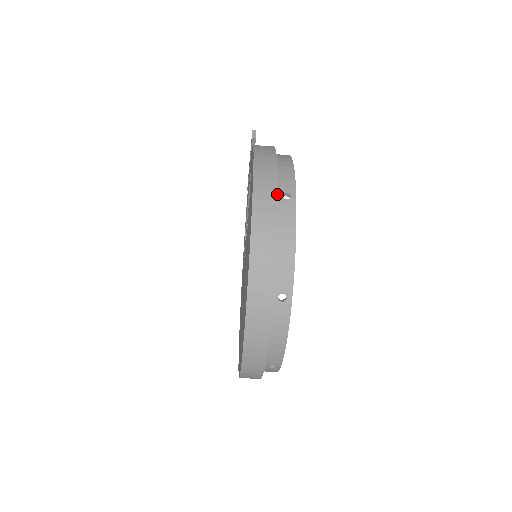
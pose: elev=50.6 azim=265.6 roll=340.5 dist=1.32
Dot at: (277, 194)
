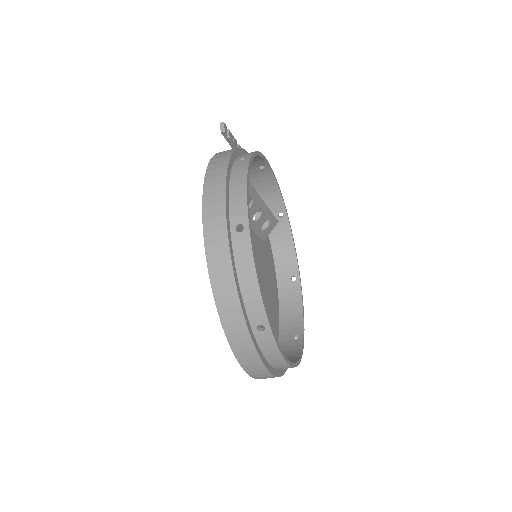
Dot at: (227, 233)
